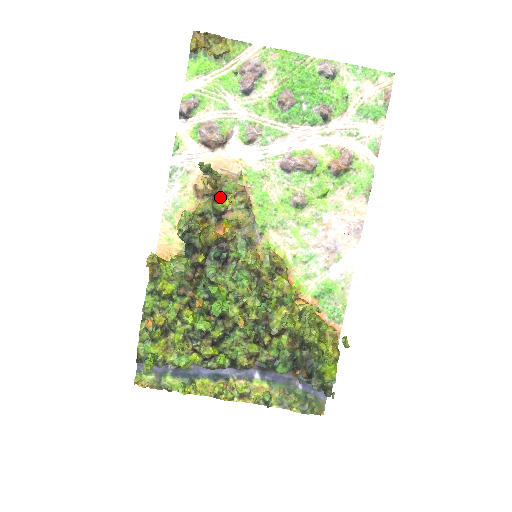
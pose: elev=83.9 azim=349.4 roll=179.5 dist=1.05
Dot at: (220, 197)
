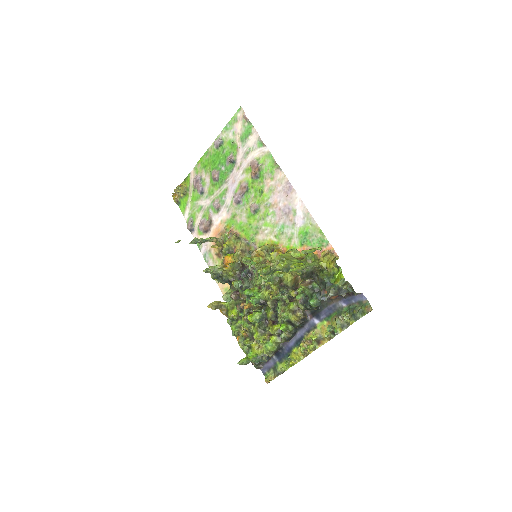
Dot at: (223, 247)
